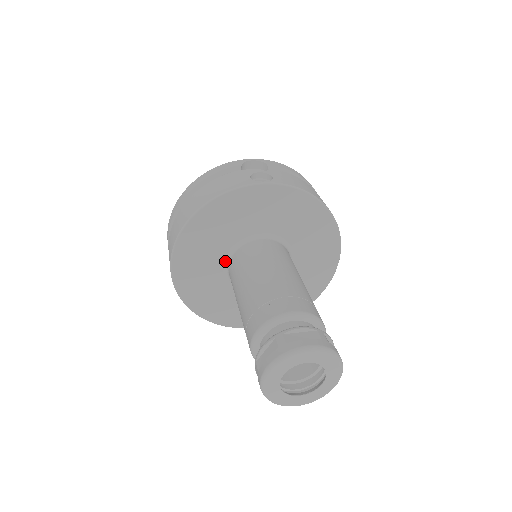
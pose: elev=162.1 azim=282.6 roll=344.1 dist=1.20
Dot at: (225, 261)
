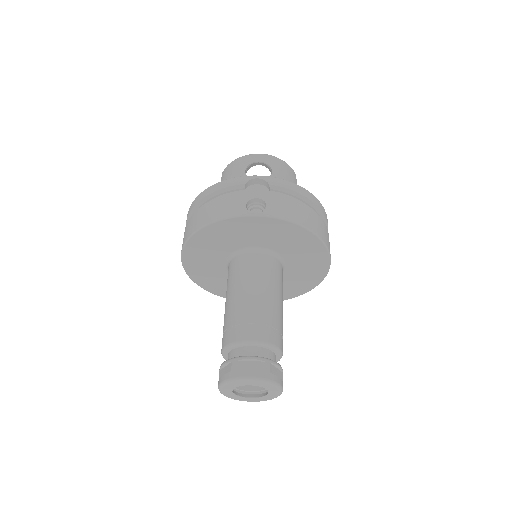
Dot at: (226, 262)
